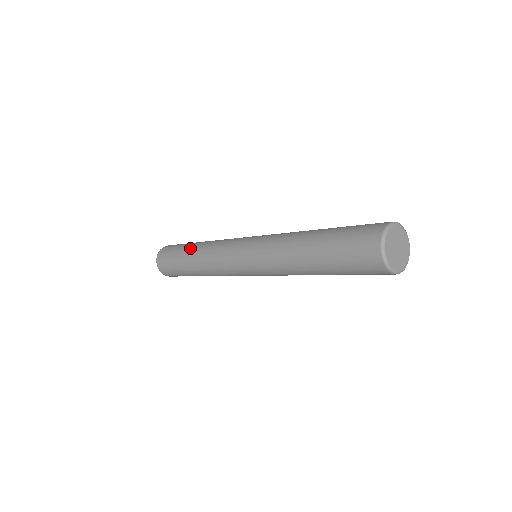
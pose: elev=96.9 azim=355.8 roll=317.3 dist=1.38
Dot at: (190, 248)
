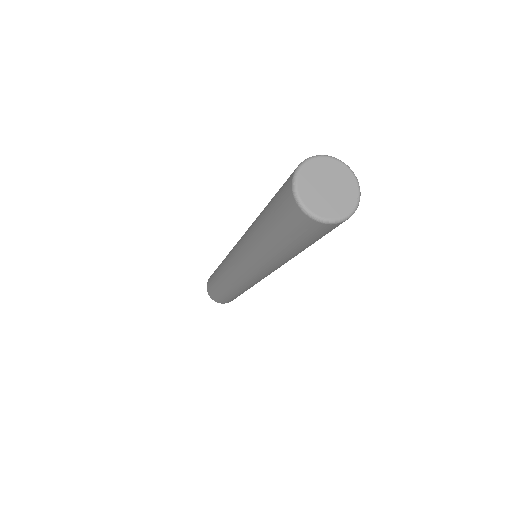
Dot at: (216, 282)
